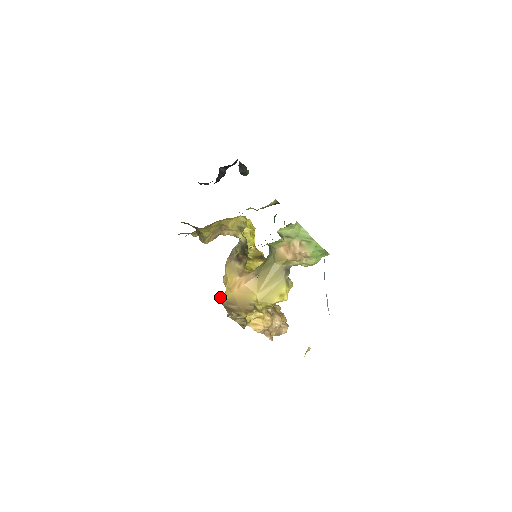
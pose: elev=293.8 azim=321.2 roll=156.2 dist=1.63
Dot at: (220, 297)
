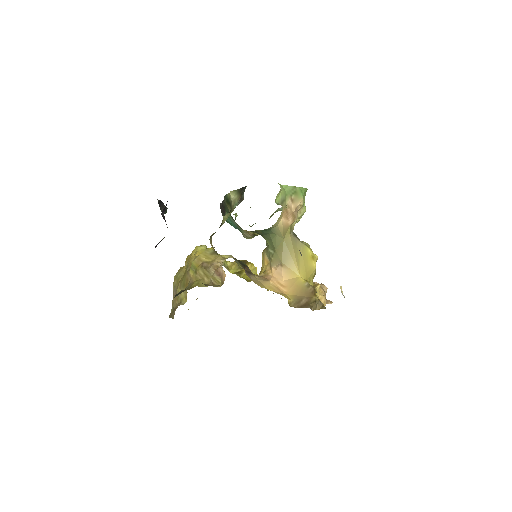
Dot at: occluded
